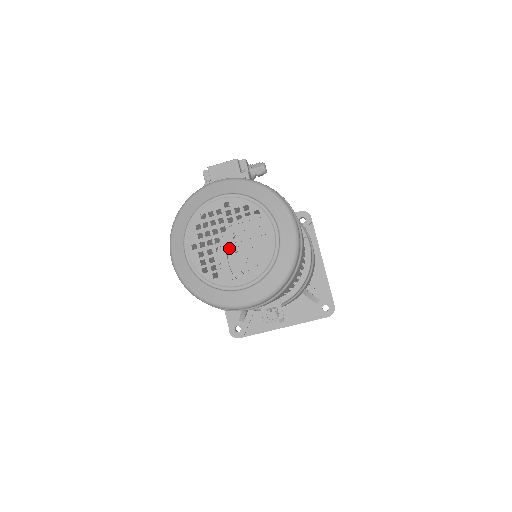
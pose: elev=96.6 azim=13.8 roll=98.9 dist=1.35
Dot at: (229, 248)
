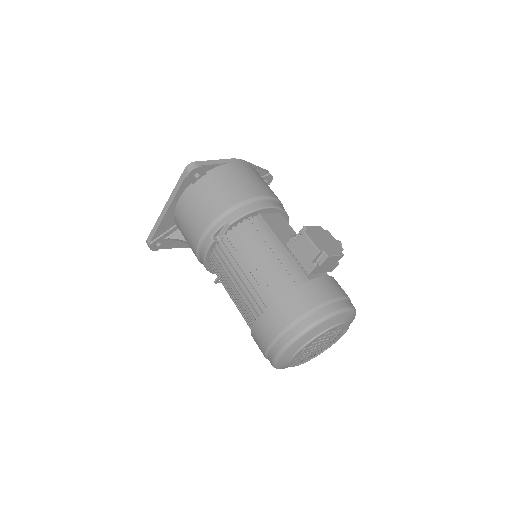
Dot at: occluded
